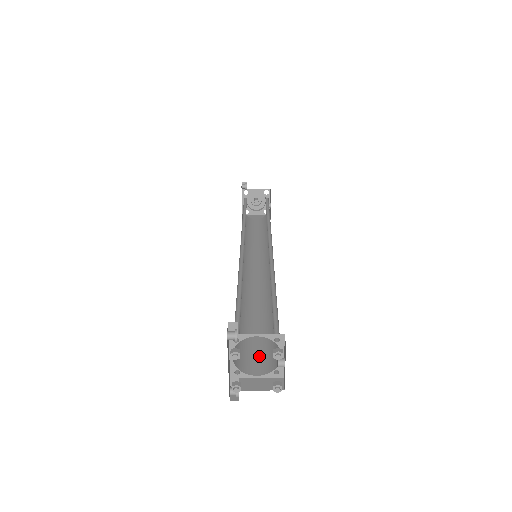
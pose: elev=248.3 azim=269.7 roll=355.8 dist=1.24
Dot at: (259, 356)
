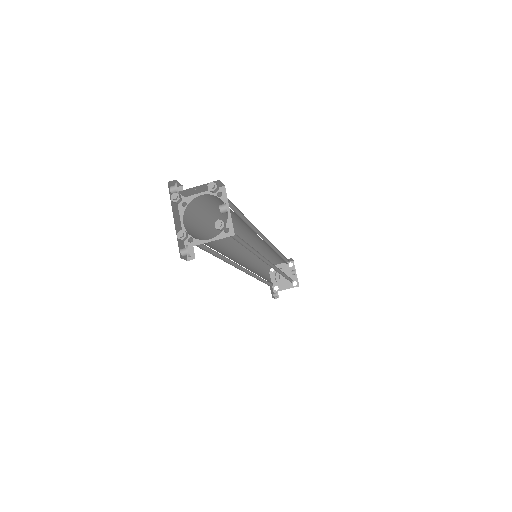
Dot at: occluded
